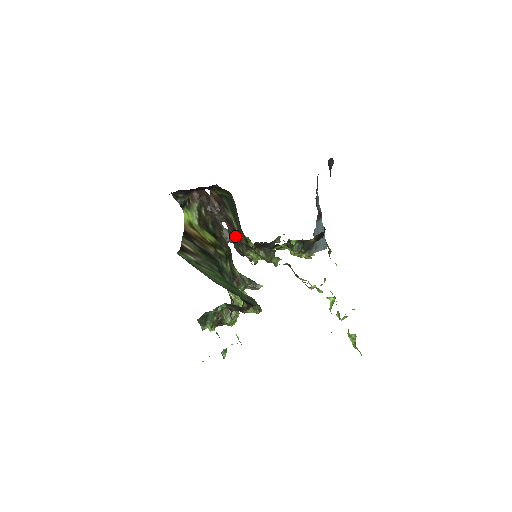
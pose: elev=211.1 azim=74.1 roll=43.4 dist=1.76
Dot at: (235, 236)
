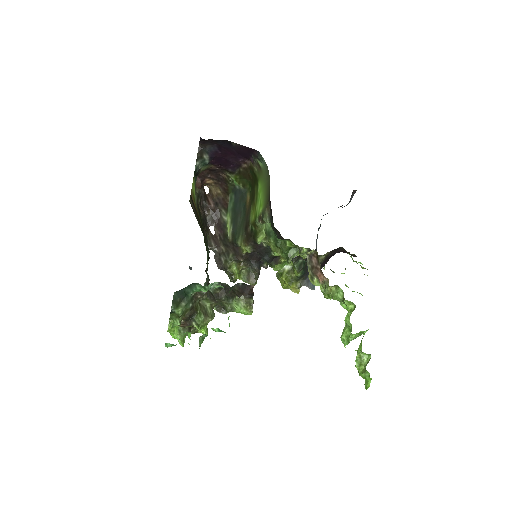
Dot at: (222, 243)
